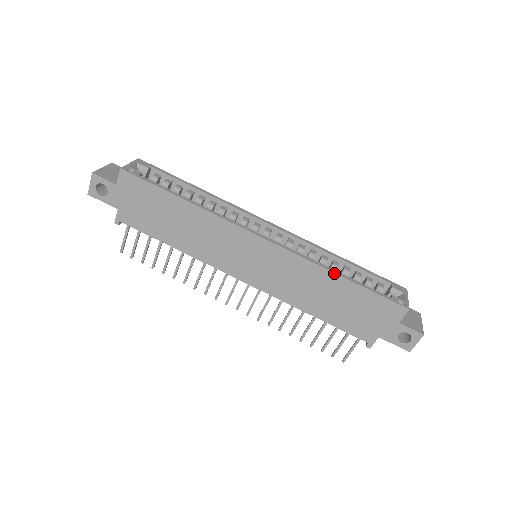
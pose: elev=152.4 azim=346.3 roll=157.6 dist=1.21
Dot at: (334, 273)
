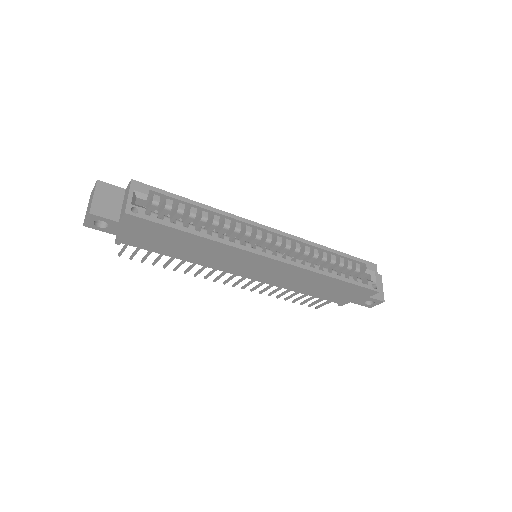
Dot at: (327, 276)
